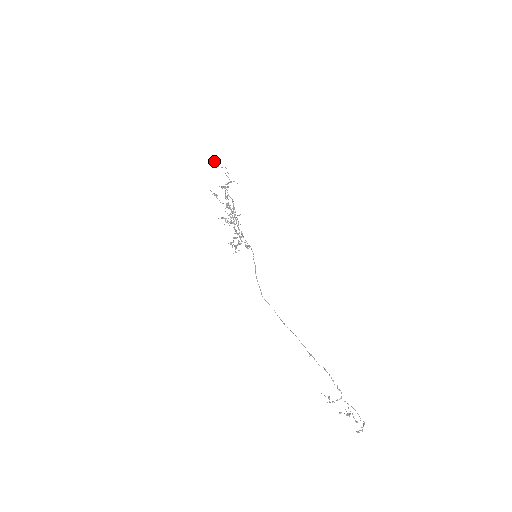
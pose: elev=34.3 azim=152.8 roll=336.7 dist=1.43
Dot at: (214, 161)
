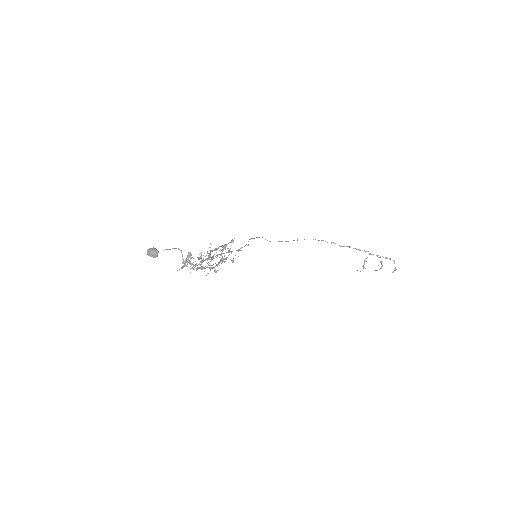
Dot at: (154, 256)
